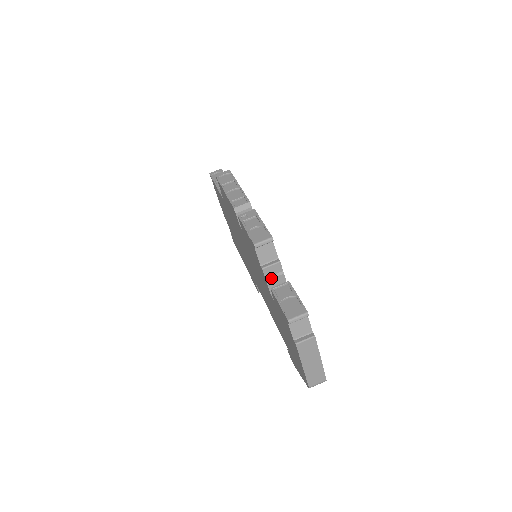
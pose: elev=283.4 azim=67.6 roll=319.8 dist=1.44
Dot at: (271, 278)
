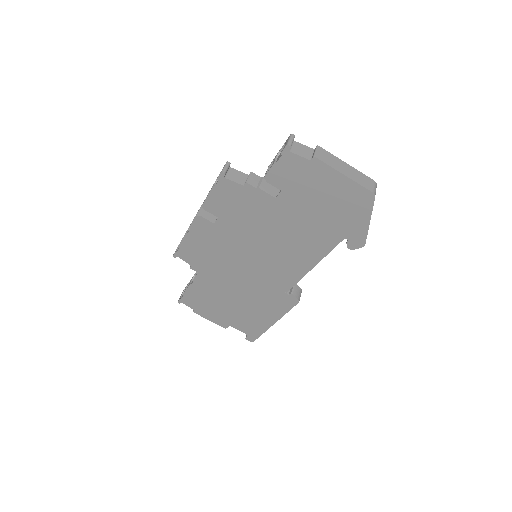
Dot at: (259, 185)
